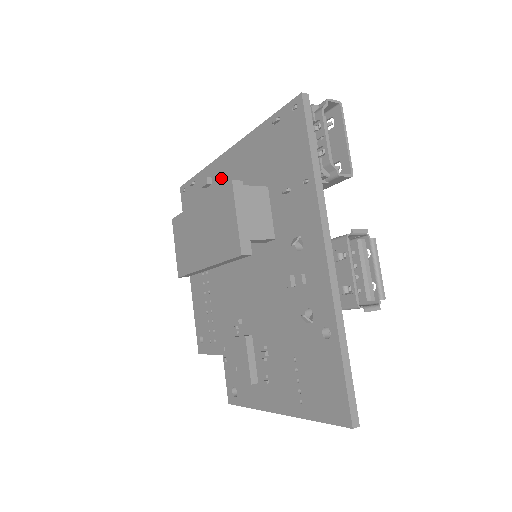
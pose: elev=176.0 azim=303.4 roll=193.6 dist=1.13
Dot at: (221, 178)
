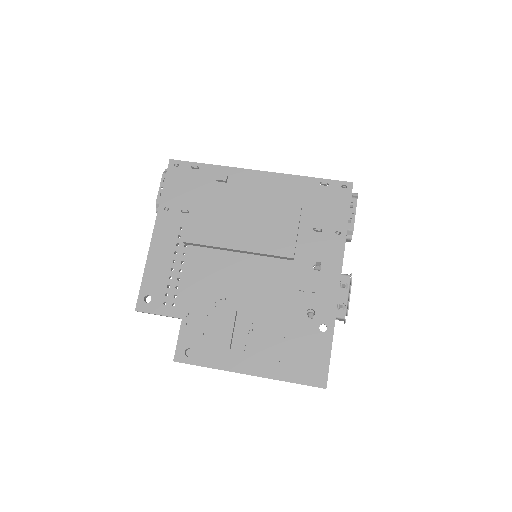
Dot at: (243, 185)
